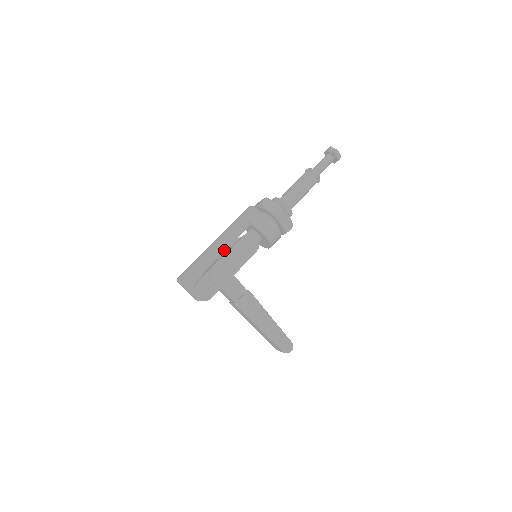
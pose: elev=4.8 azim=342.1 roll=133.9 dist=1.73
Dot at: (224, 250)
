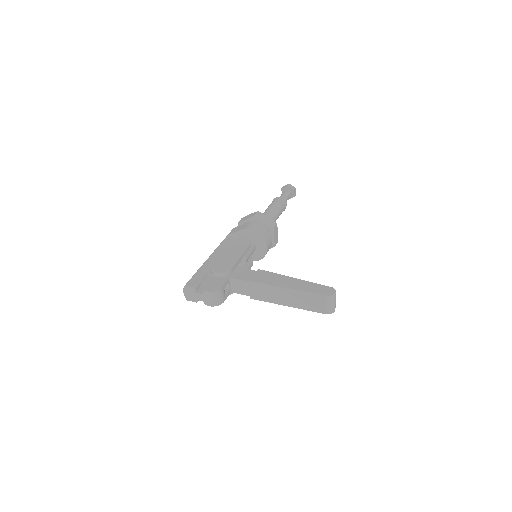
Dot at: occluded
